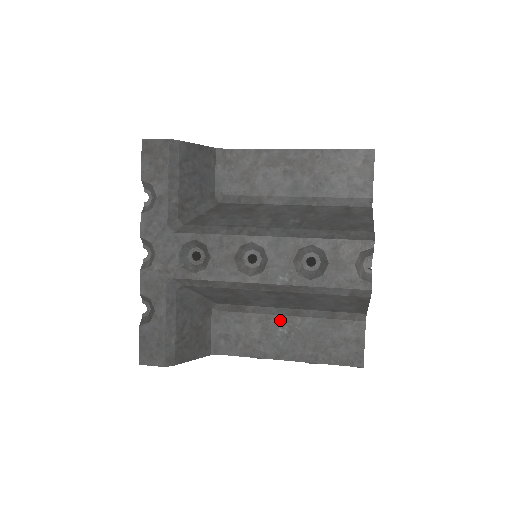
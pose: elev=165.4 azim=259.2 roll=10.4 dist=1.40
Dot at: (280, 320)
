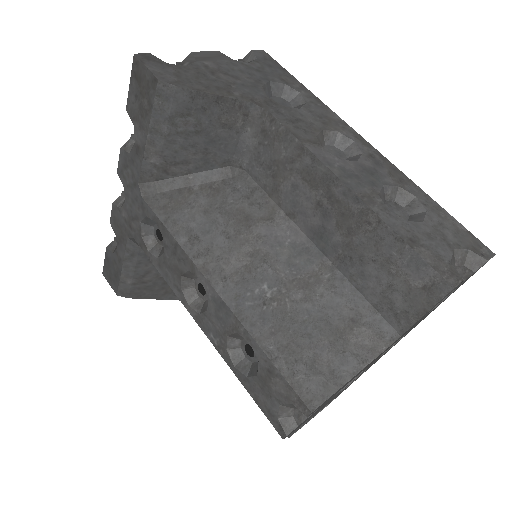
Dot at: occluded
